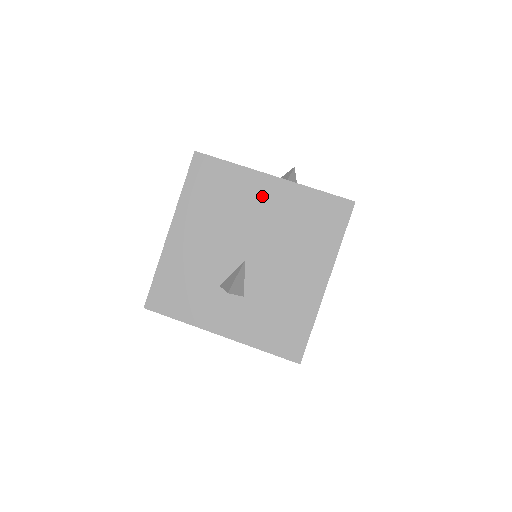
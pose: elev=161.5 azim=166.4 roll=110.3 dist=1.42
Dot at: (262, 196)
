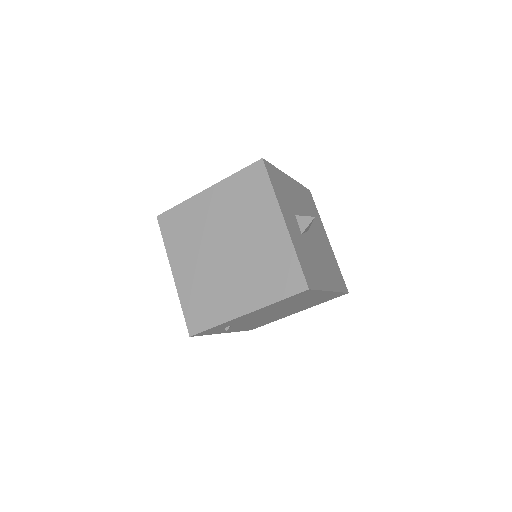
Dot at: (323, 235)
